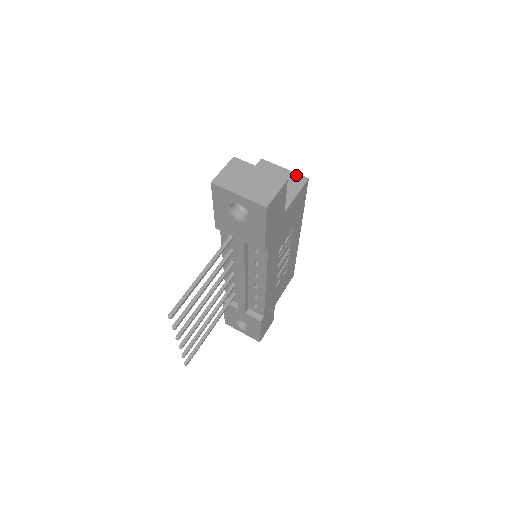
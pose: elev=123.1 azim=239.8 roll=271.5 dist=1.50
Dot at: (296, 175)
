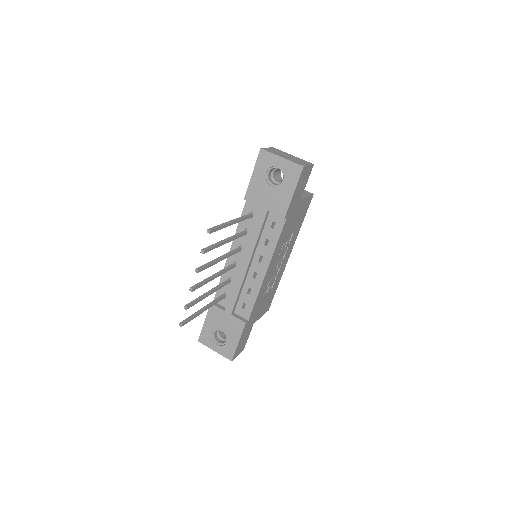
Dot at: (304, 190)
